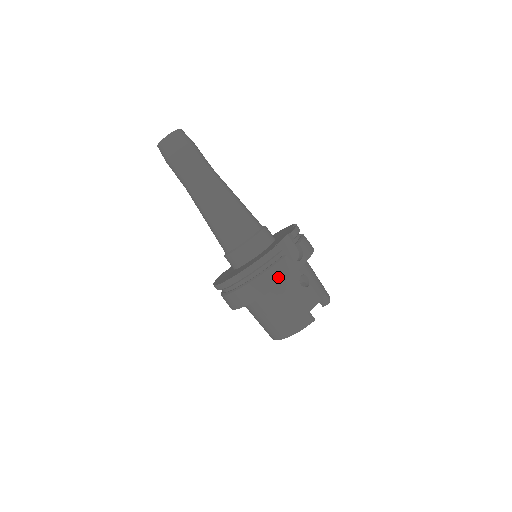
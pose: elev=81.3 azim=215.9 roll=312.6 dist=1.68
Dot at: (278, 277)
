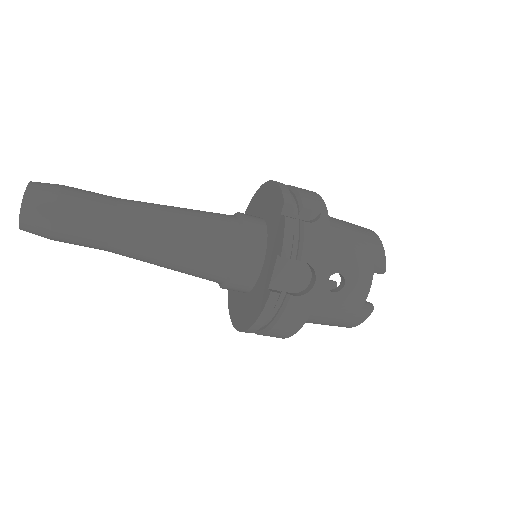
Dot at: (295, 321)
